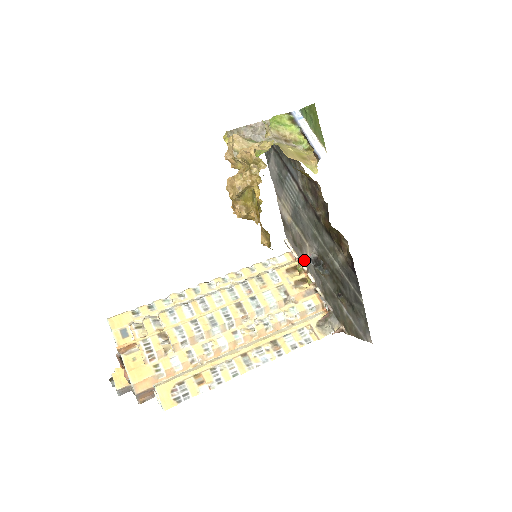
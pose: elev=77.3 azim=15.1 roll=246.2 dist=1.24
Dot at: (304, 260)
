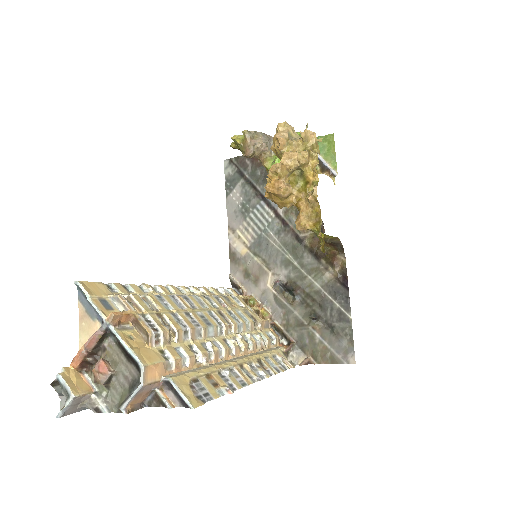
Dot at: (258, 293)
